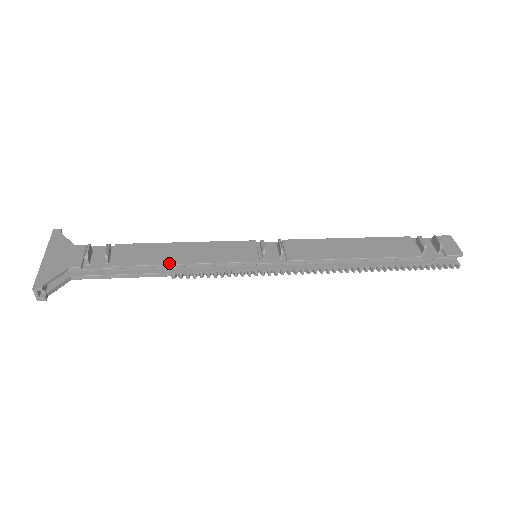
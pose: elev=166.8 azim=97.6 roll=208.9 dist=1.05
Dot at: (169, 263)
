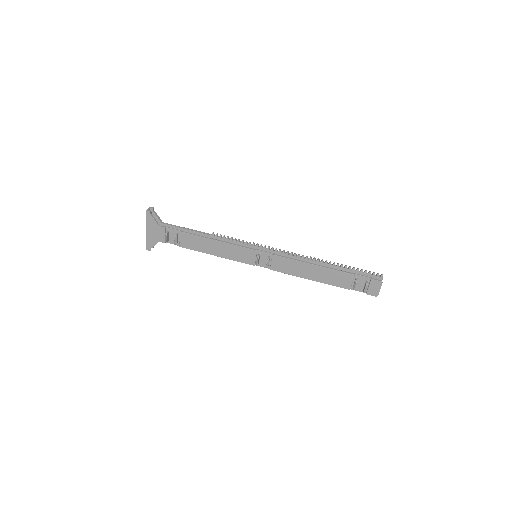
Dot at: (207, 253)
